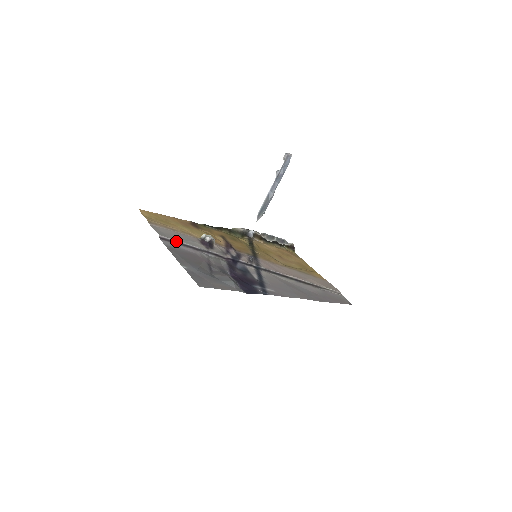
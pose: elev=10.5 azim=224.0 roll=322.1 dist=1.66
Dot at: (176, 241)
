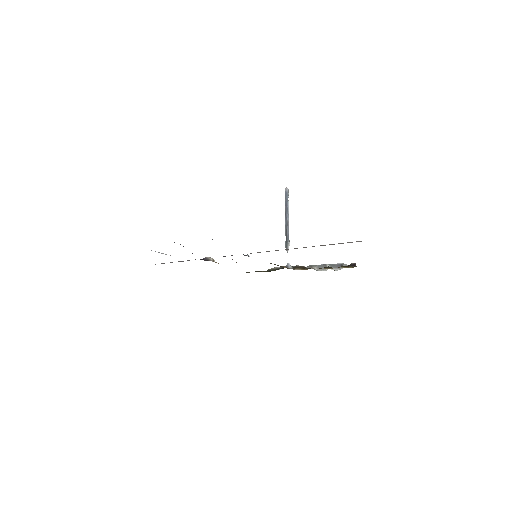
Dot at: occluded
